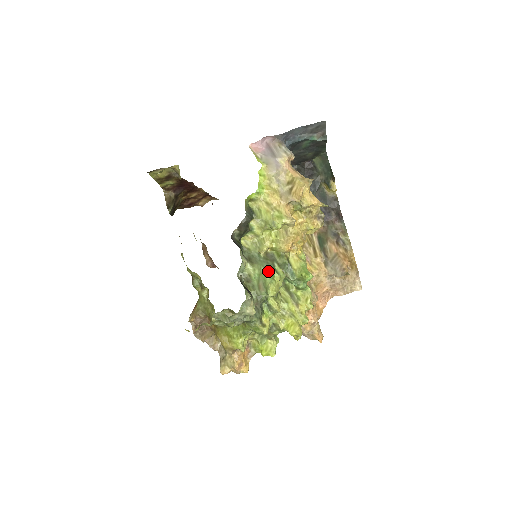
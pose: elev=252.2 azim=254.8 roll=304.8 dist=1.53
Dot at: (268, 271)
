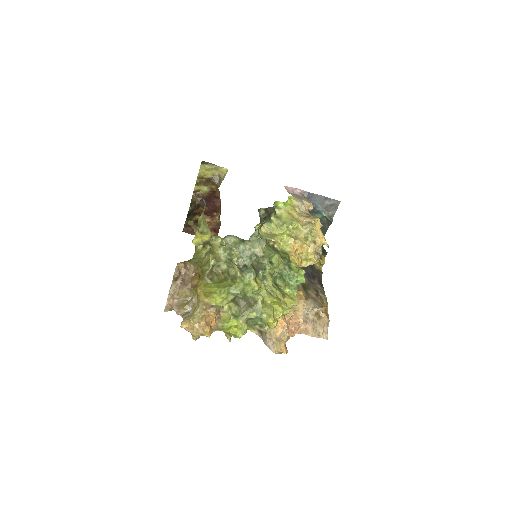
Dot at: (274, 251)
